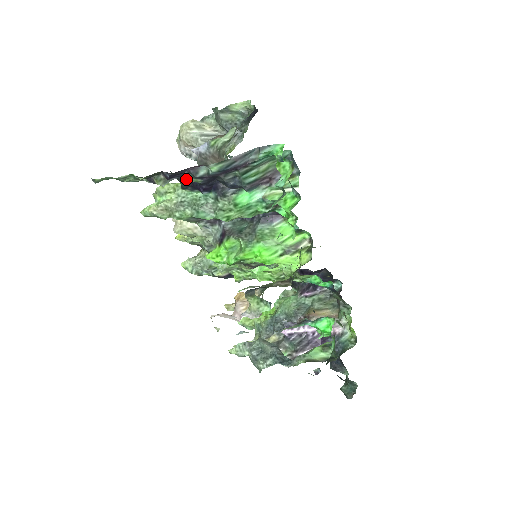
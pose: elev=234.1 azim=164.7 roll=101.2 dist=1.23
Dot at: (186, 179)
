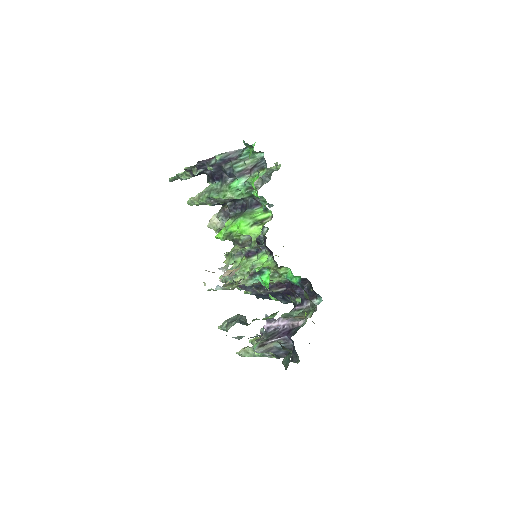
Dot at: (209, 172)
